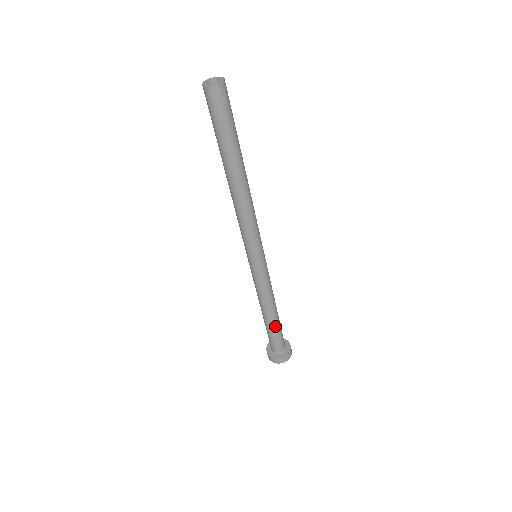
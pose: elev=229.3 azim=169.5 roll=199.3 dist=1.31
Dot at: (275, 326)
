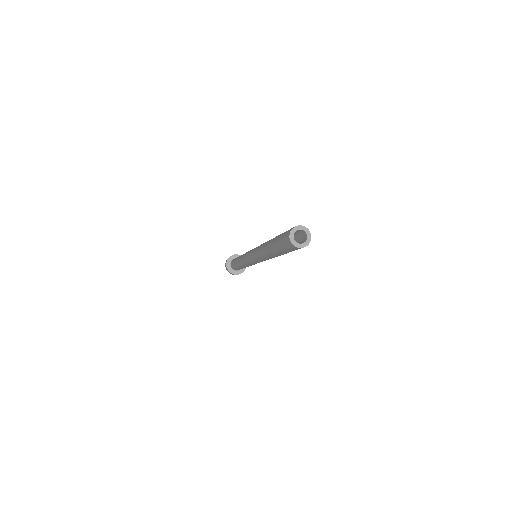
Dot at: occluded
